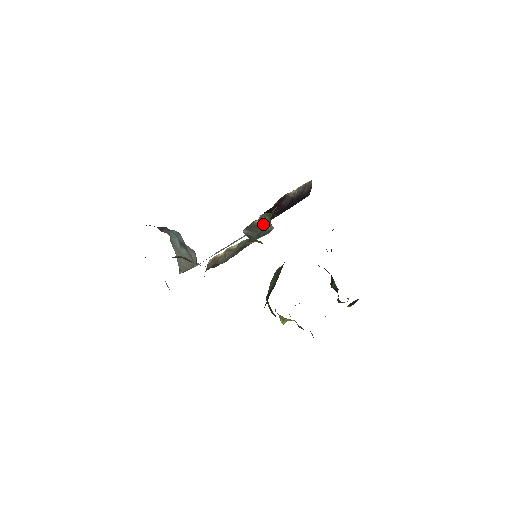
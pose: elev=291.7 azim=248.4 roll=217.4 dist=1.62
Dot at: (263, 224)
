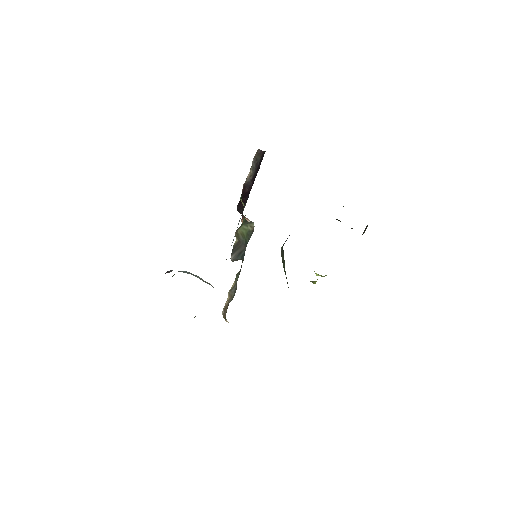
Dot at: (243, 233)
